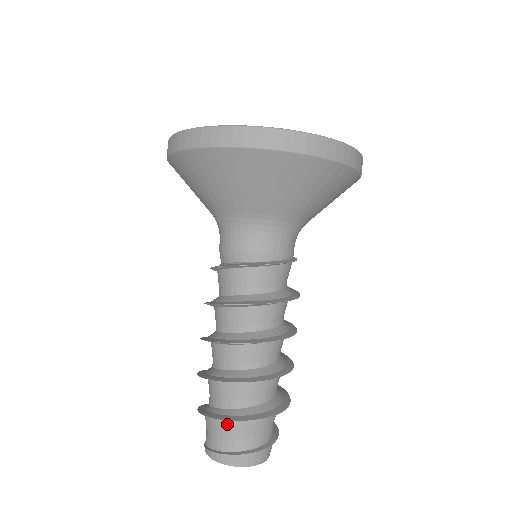
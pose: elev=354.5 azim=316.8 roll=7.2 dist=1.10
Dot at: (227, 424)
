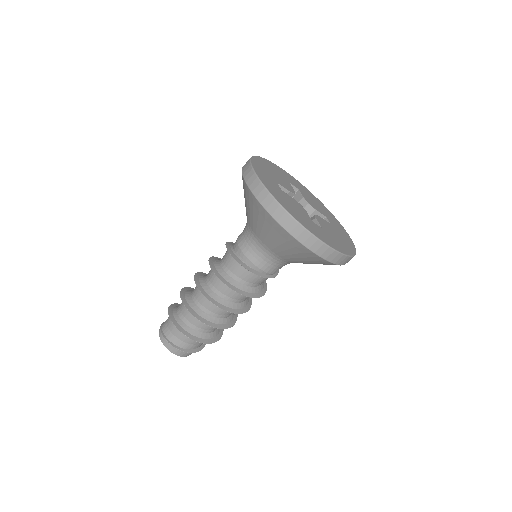
Dot at: occluded
